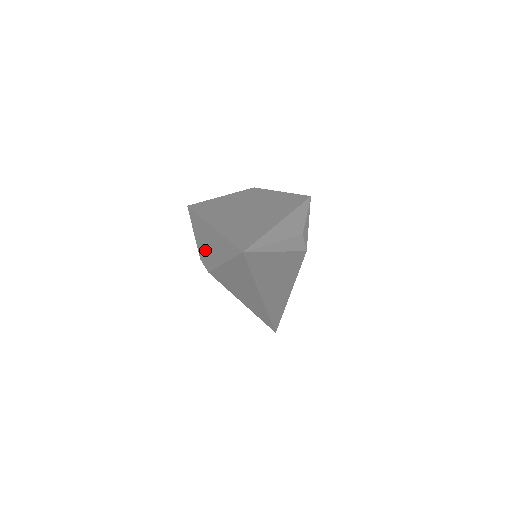
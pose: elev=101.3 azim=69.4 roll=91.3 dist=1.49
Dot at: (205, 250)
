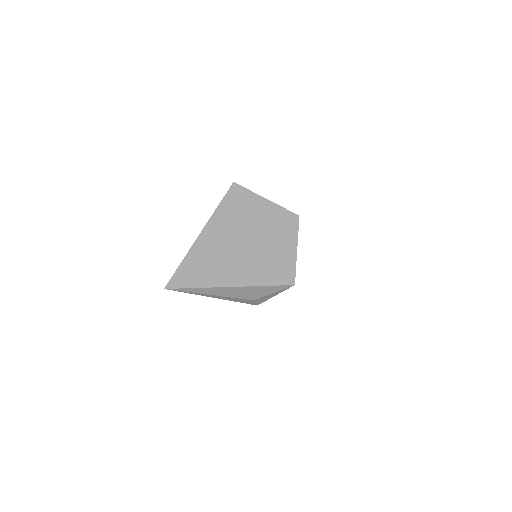
Dot at: occluded
